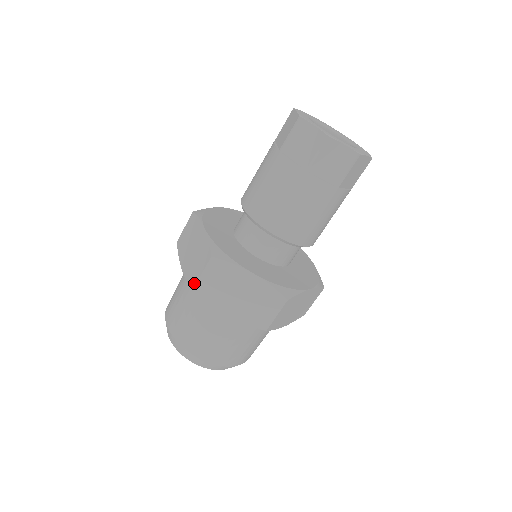
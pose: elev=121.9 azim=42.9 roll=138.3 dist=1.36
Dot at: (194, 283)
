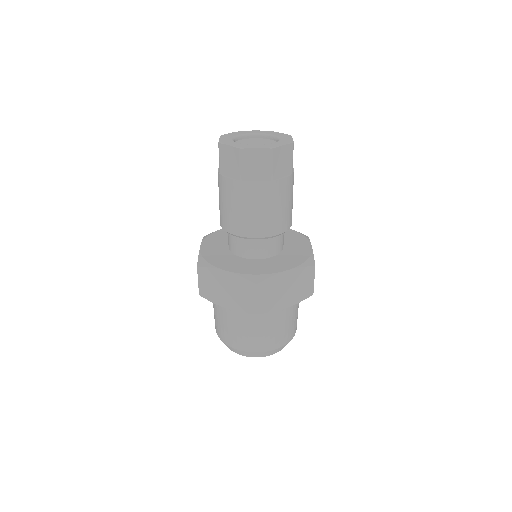
Dot at: (254, 310)
